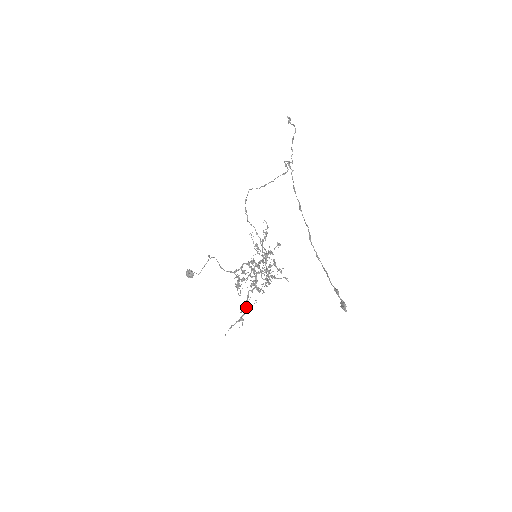
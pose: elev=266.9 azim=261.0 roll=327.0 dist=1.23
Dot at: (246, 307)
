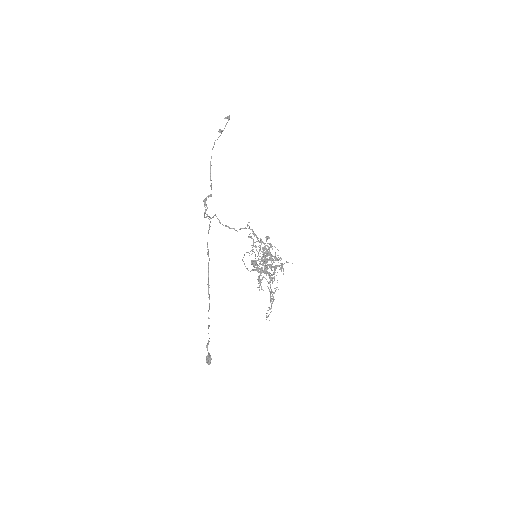
Dot at: (271, 296)
